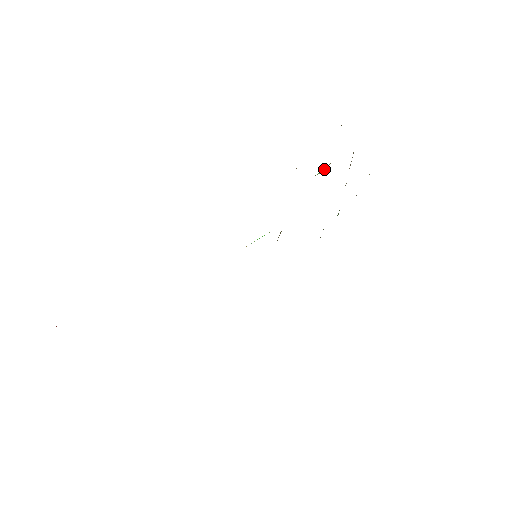
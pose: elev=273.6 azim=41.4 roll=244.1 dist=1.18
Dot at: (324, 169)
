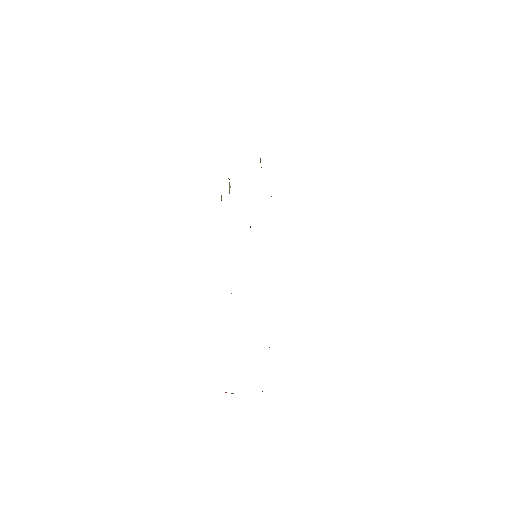
Dot at: (229, 183)
